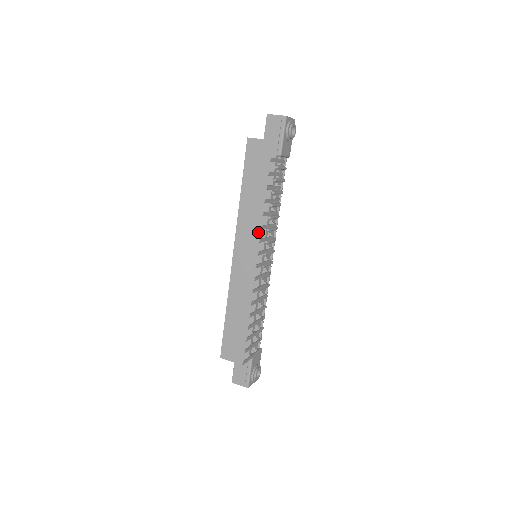
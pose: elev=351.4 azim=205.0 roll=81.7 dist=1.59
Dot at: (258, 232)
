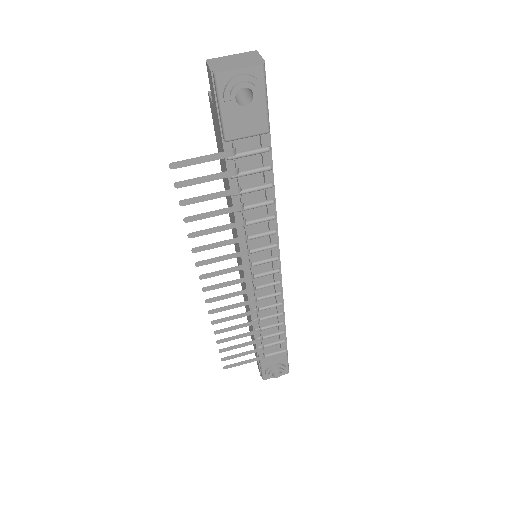
Dot at: (236, 235)
